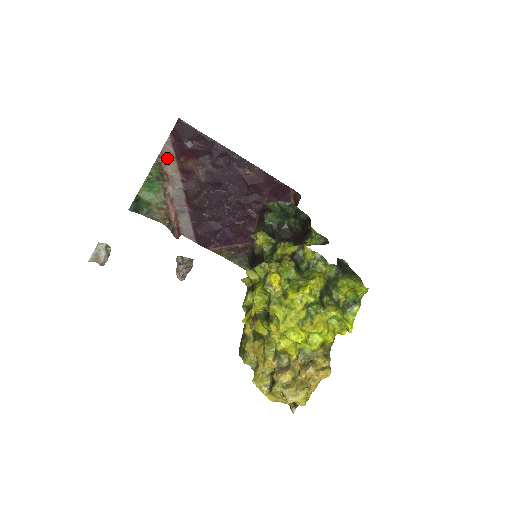
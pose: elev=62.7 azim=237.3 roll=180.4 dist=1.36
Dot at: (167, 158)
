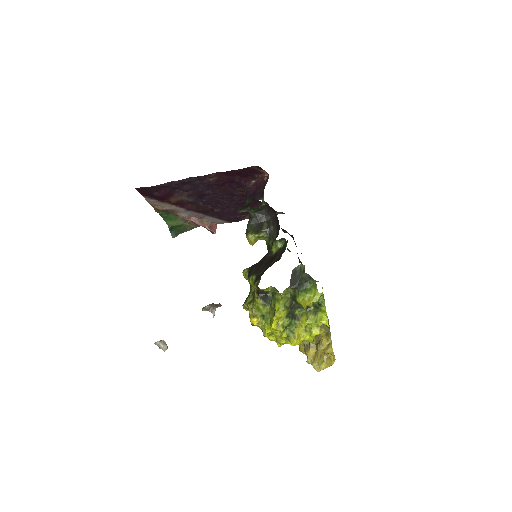
Dot at: (158, 205)
